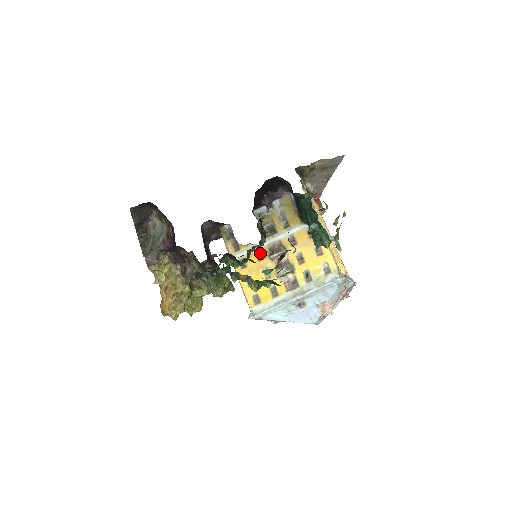
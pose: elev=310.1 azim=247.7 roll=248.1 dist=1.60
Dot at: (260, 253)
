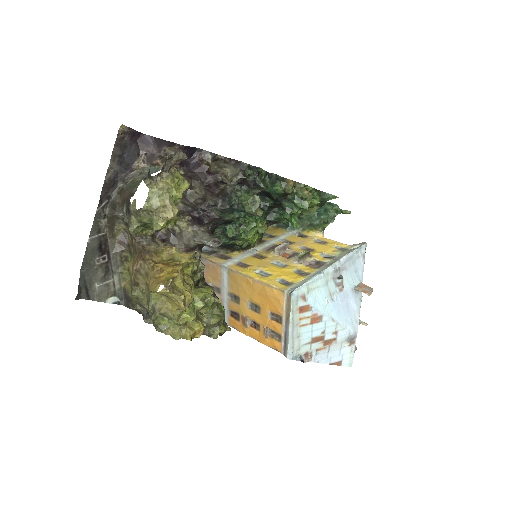
Dot at: (258, 255)
